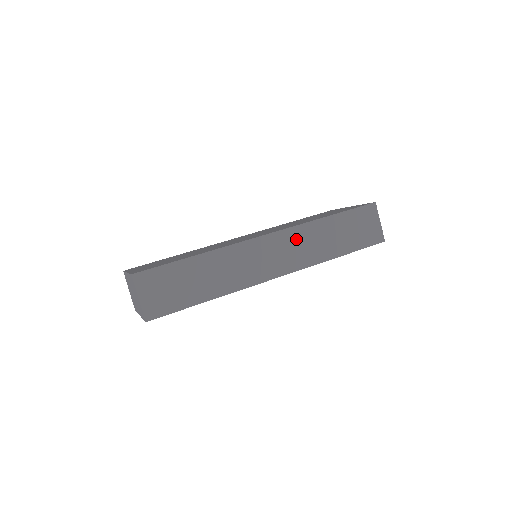
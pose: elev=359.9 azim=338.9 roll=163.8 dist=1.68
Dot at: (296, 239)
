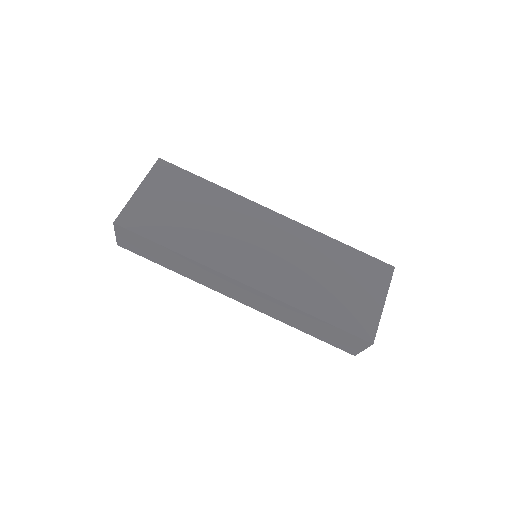
Dot at: (269, 302)
